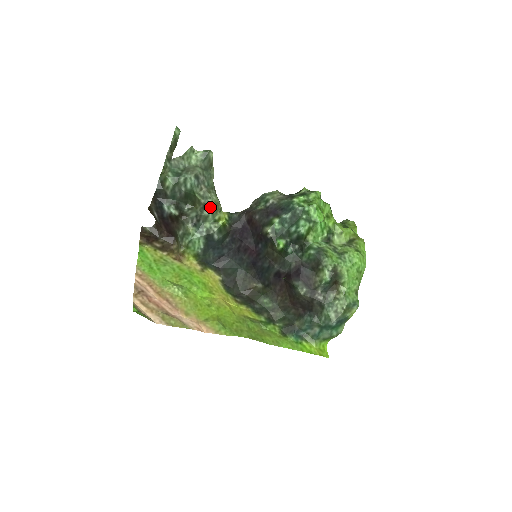
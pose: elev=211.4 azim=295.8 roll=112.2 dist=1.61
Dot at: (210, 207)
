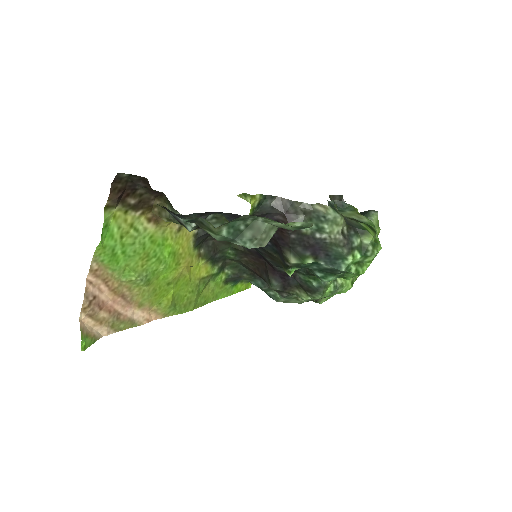
Dot at: occluded
